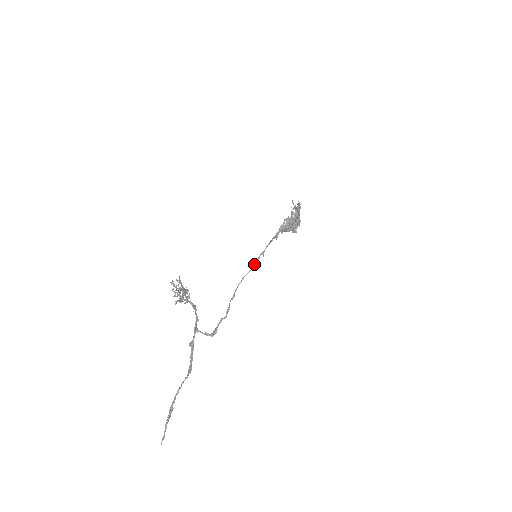
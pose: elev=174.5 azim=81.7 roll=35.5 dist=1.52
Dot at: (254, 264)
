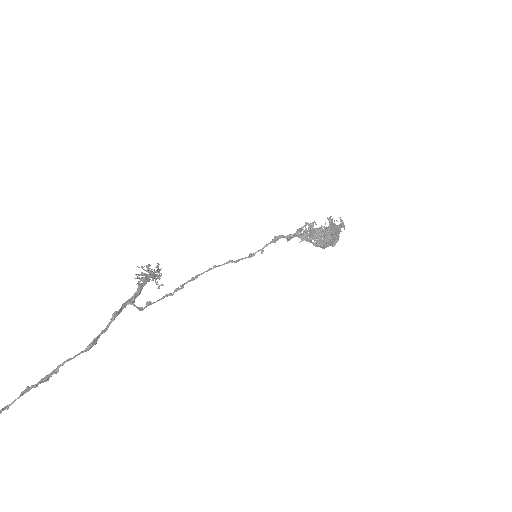
Dot at: occluded
